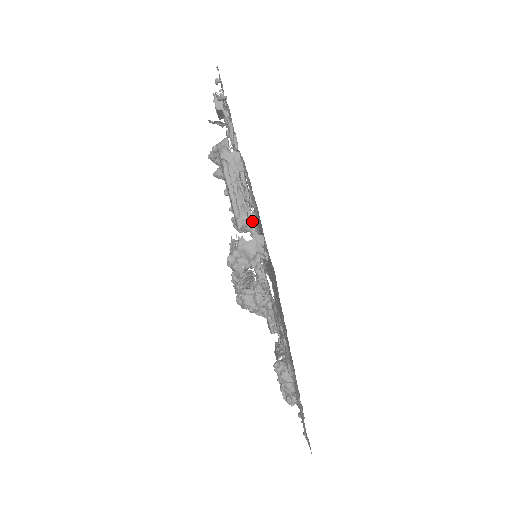
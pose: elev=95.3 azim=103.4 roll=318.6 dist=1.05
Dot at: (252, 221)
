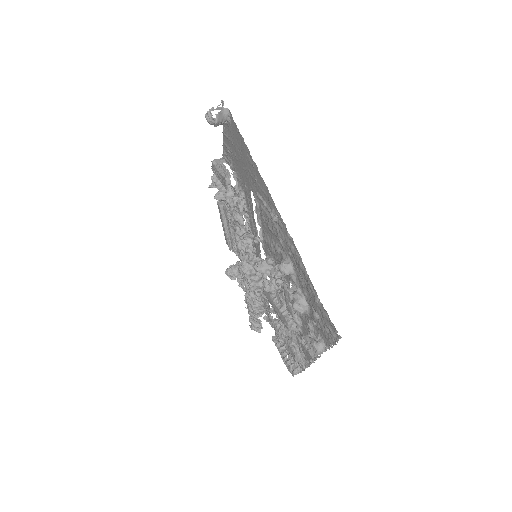
Dot at: (233, 175)
